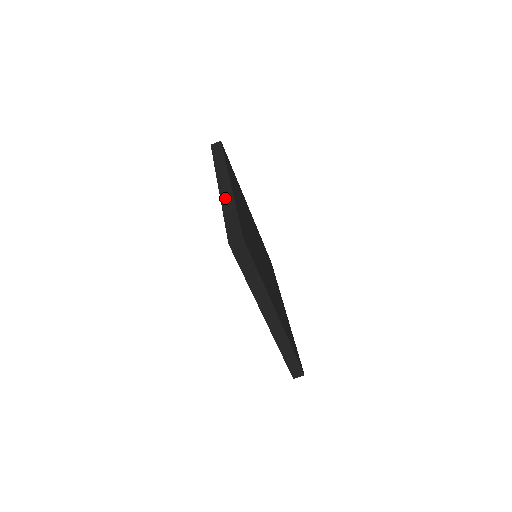
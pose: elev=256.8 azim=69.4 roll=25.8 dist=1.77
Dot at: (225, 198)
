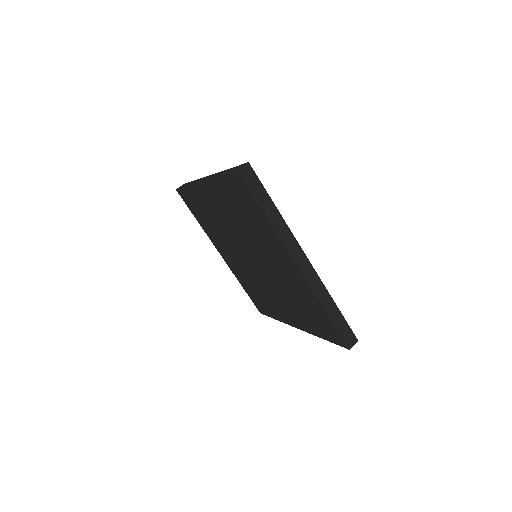
Dot at: (213, 176)
